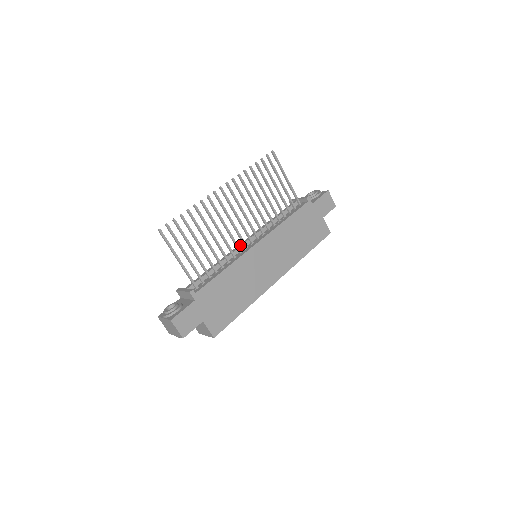
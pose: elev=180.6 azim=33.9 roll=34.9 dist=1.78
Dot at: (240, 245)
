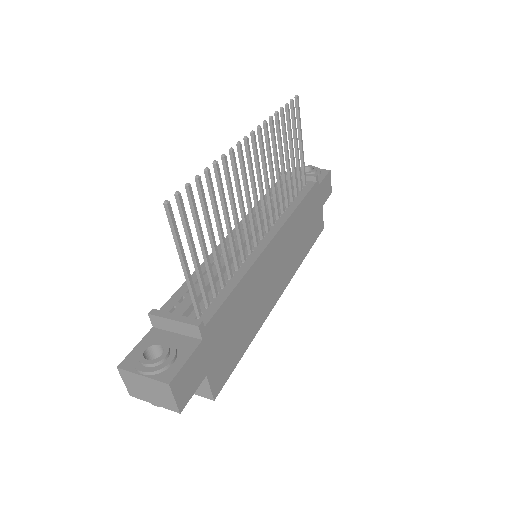
Dot at: (244, 238)
